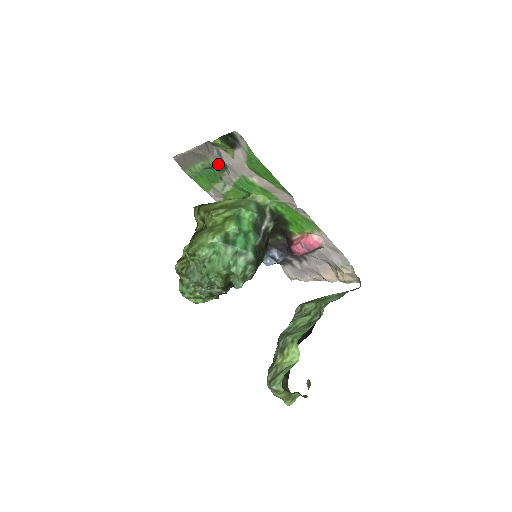
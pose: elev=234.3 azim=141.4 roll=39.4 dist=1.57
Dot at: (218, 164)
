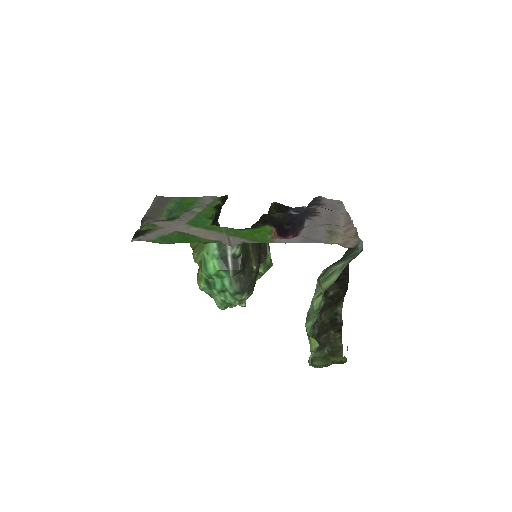
Dot at: (168, 219)
